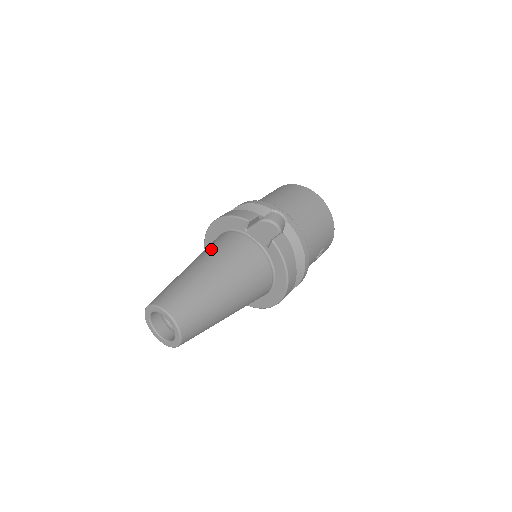
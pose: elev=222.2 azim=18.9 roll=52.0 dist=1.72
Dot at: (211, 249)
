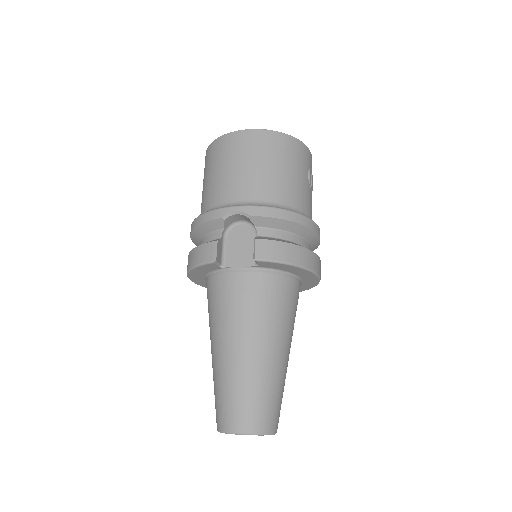
Dot at: (212, 317)
